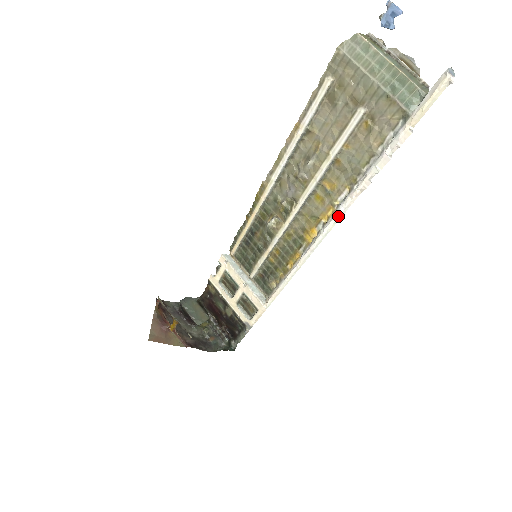
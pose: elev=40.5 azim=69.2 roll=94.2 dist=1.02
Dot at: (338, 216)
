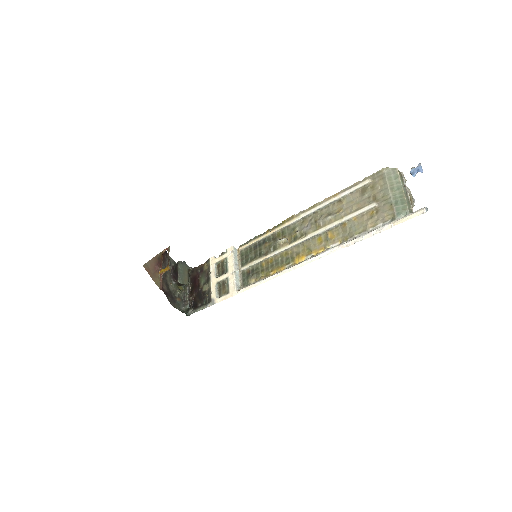
Dot at: (324, 254)
